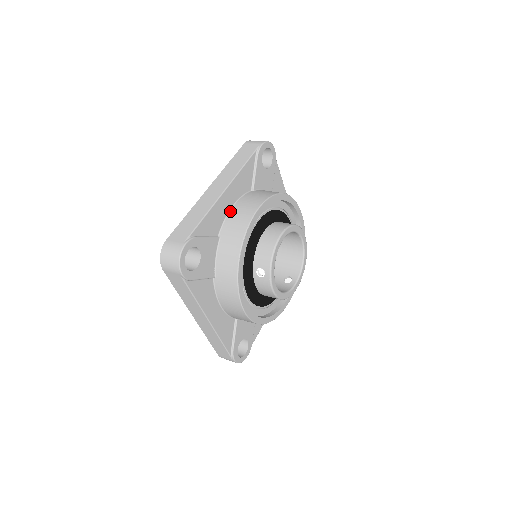
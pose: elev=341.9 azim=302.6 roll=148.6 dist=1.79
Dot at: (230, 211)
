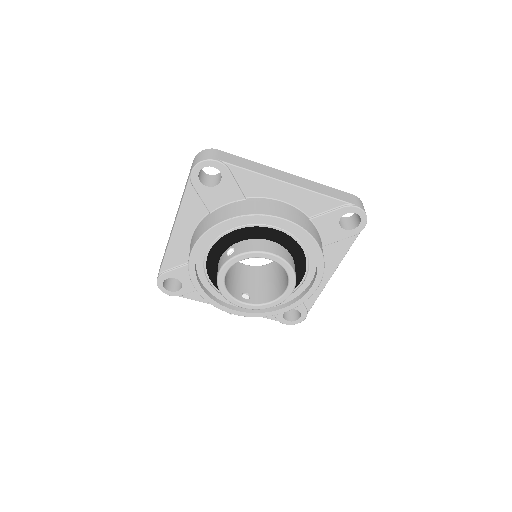
Dot at: (275, 200)
